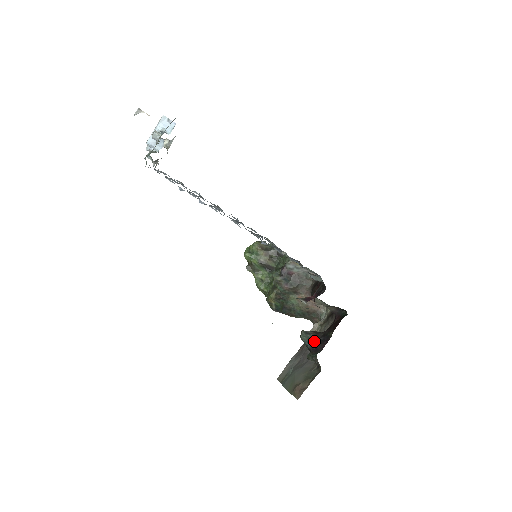
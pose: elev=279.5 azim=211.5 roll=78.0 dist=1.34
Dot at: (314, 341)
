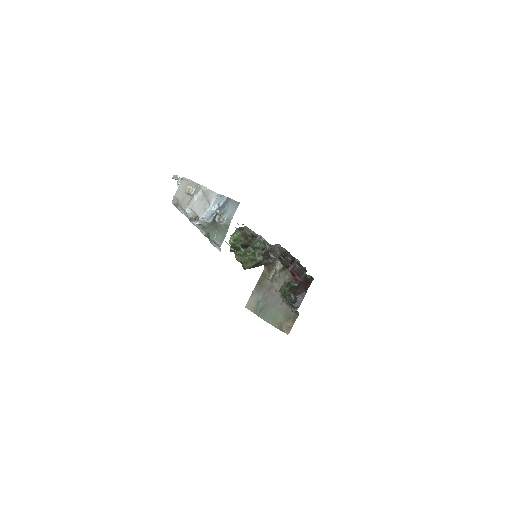
Dot at: (294, 299)
